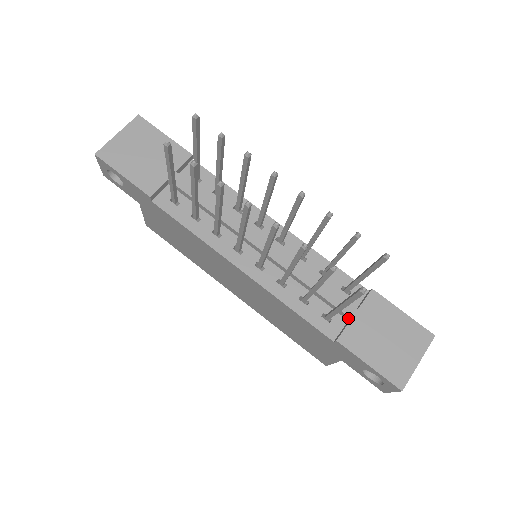
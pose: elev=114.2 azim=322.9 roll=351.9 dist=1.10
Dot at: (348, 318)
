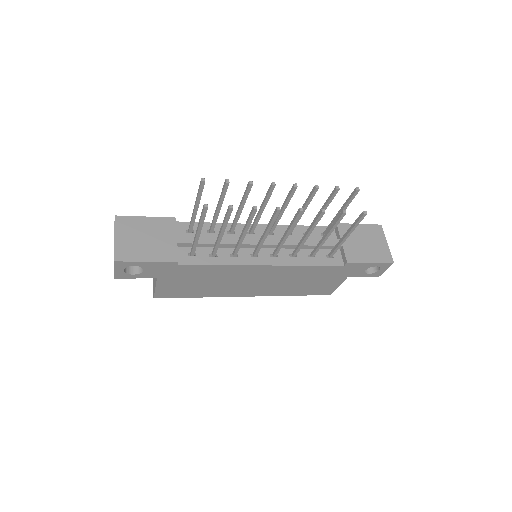
Dot at: (340, 247)
